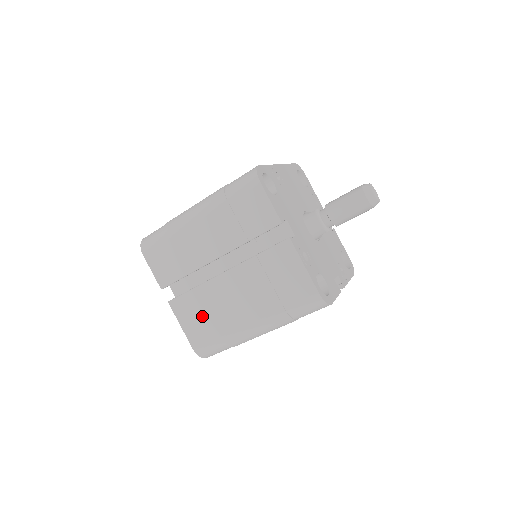
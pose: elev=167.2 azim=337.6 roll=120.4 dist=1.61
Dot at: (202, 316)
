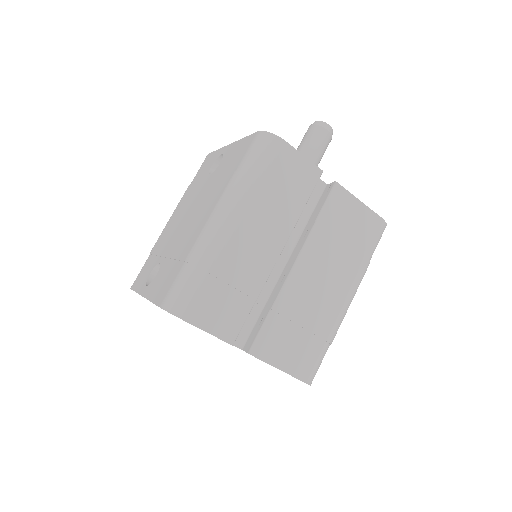
Dot at: (295, 334)
